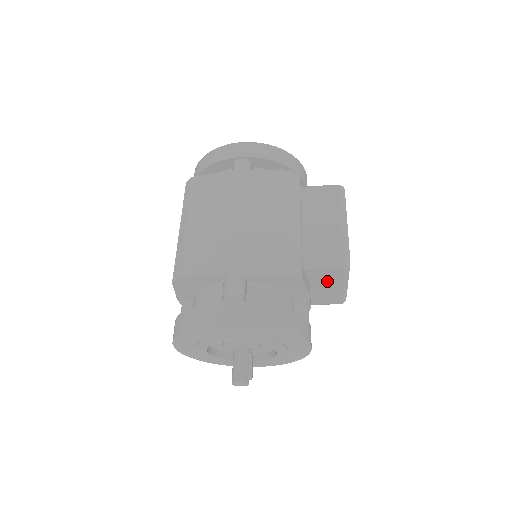
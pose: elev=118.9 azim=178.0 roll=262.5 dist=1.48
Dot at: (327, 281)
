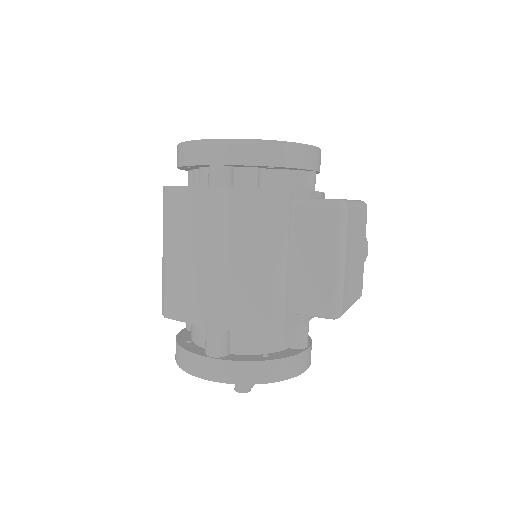
Dot at: occluded
